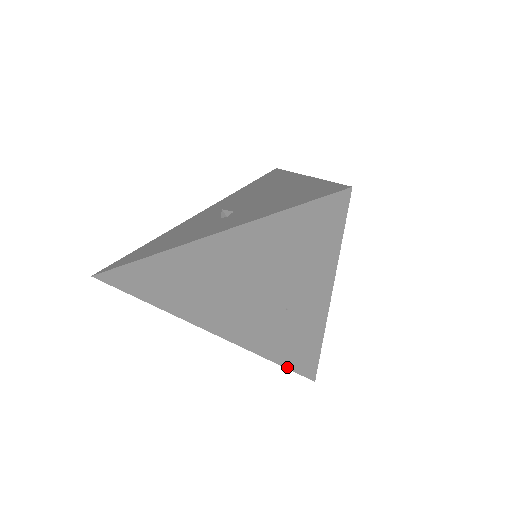
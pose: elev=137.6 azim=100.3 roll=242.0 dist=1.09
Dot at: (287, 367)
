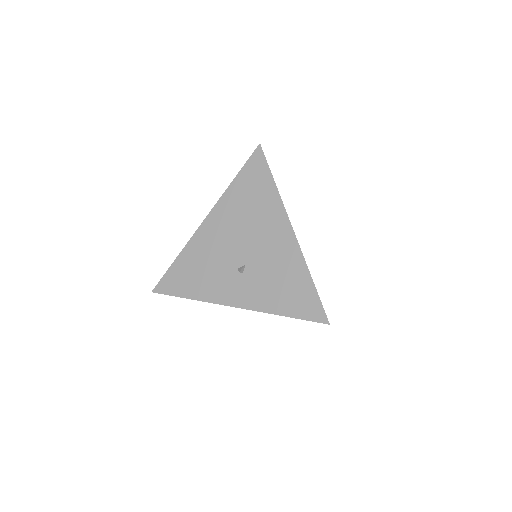
Dot at: occluded
